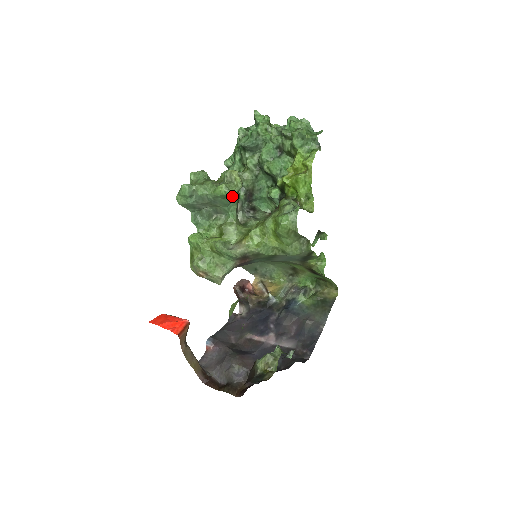
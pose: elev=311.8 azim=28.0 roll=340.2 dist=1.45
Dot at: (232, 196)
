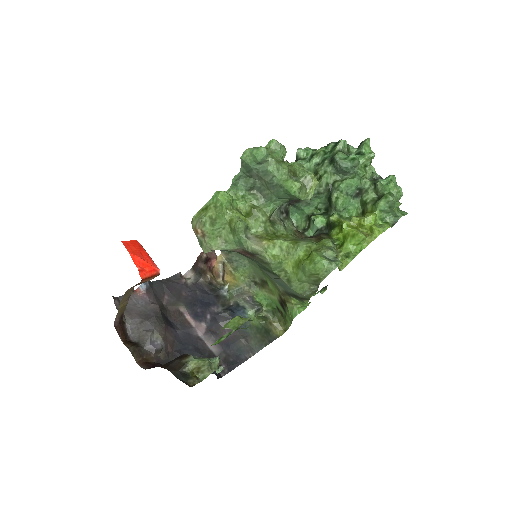
Dot at: (293, 197)
